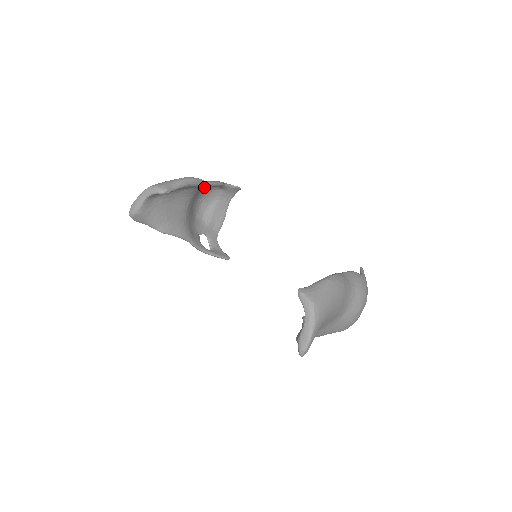
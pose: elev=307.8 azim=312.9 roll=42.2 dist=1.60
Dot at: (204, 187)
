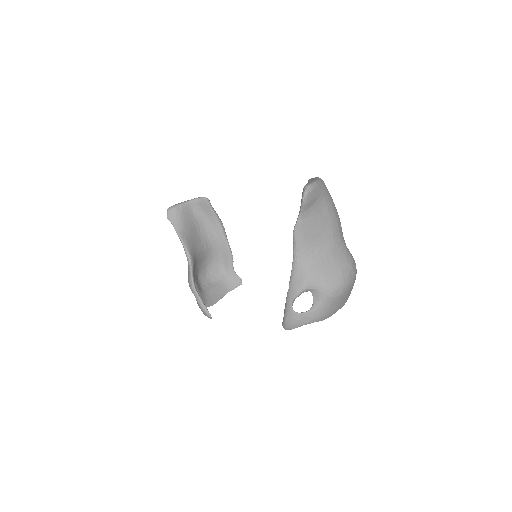
Dot at: (221, 248)
